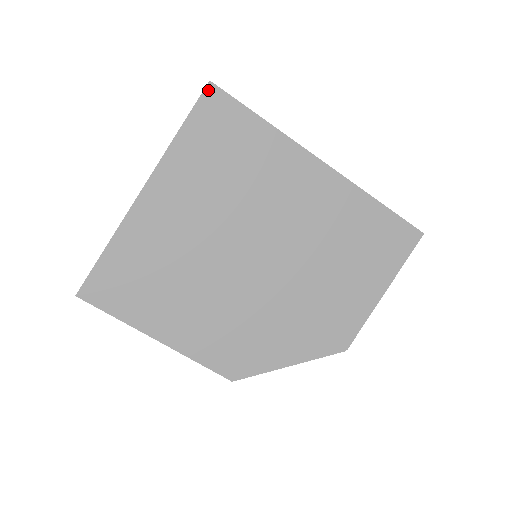
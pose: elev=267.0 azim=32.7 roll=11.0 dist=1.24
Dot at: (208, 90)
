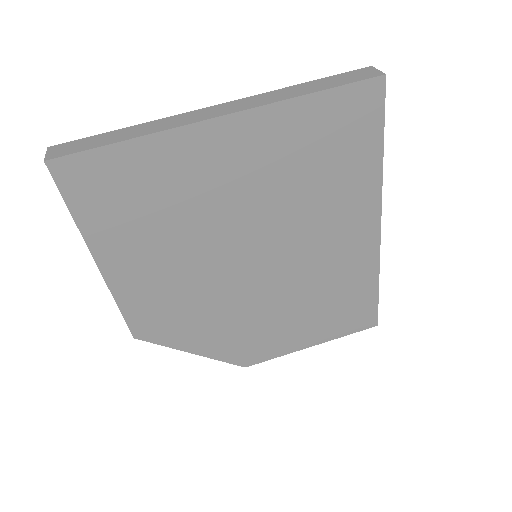
Dot at: (375, 81)
